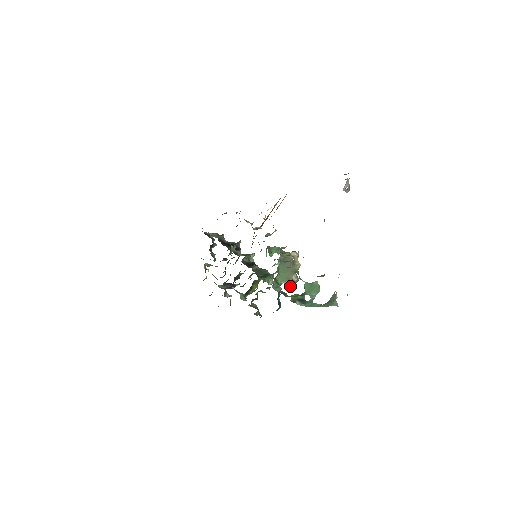
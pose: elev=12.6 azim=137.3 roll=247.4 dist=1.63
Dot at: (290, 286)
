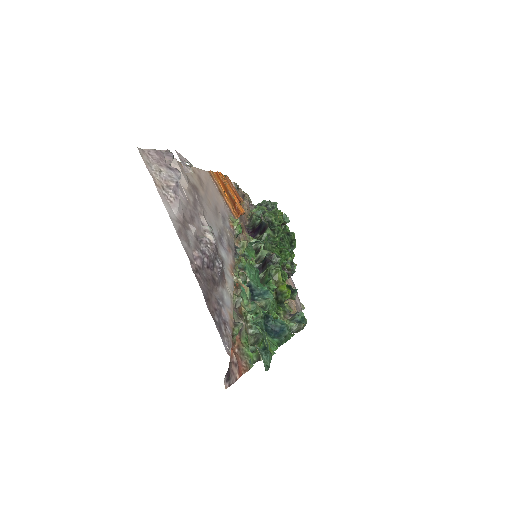
Dot at: (269, 309)
